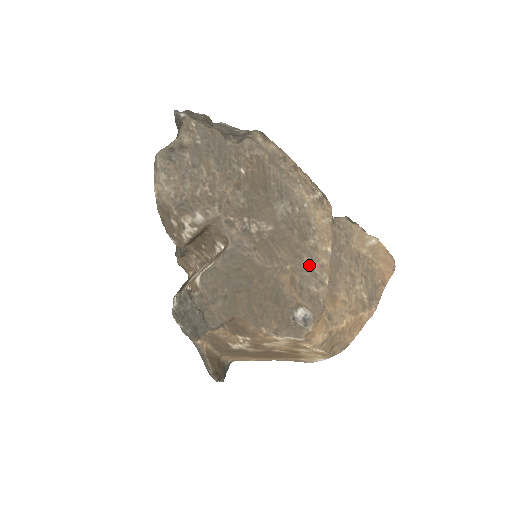
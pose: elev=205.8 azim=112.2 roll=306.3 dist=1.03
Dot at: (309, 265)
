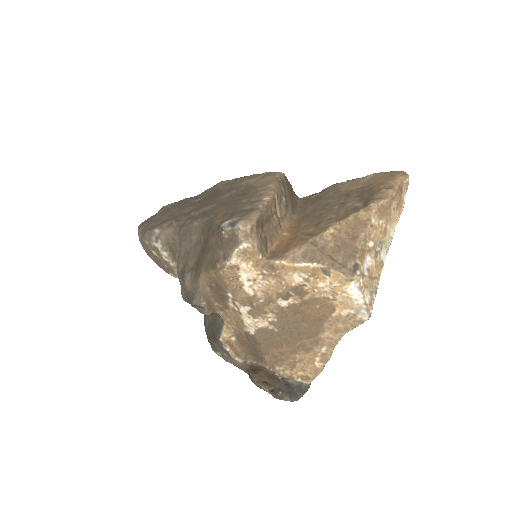
Dot at: (246, 201)
